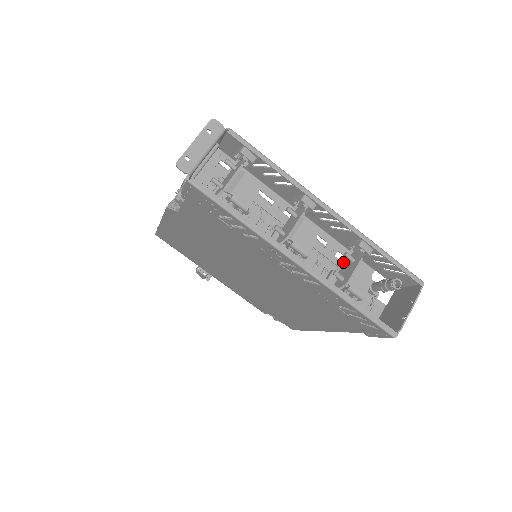
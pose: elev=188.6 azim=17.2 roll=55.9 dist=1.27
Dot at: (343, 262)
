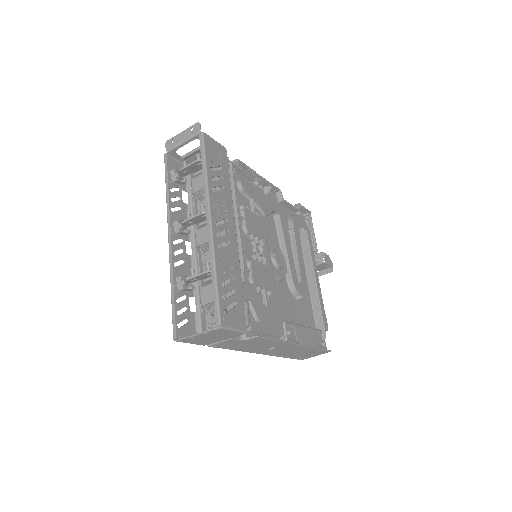
Dot at: occluded
